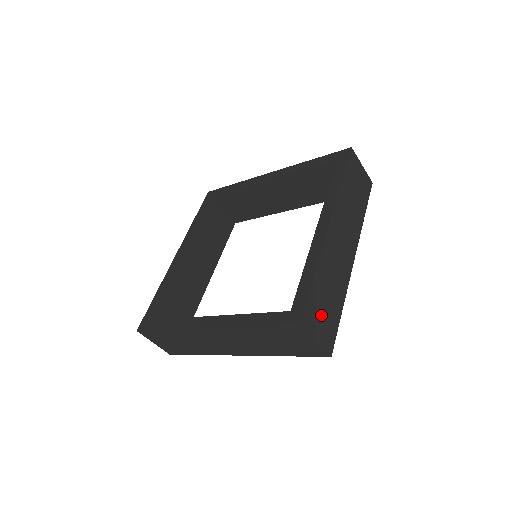
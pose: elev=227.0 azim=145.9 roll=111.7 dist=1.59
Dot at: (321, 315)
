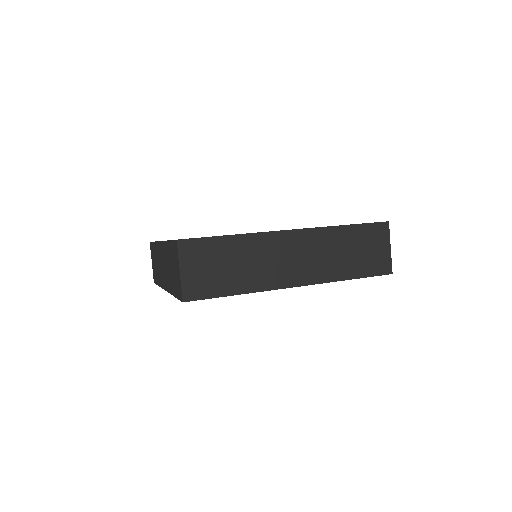
Dot at: occluded
